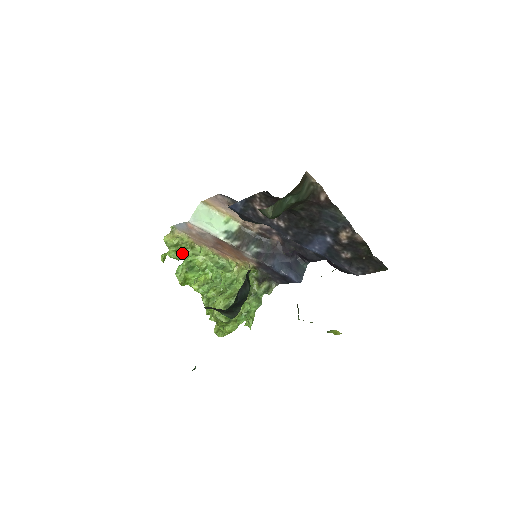
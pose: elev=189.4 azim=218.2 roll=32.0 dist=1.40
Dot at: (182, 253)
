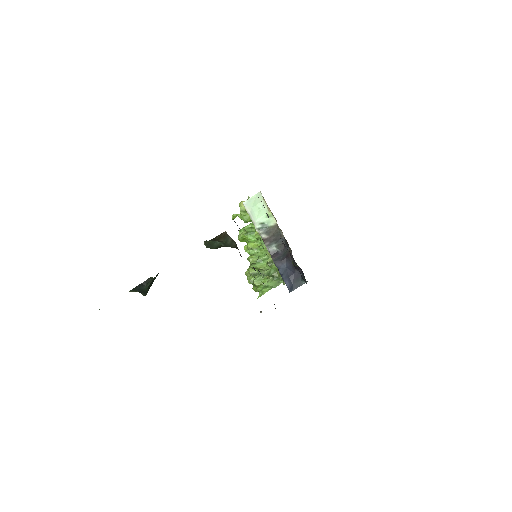
Dot at: (250, 219)
